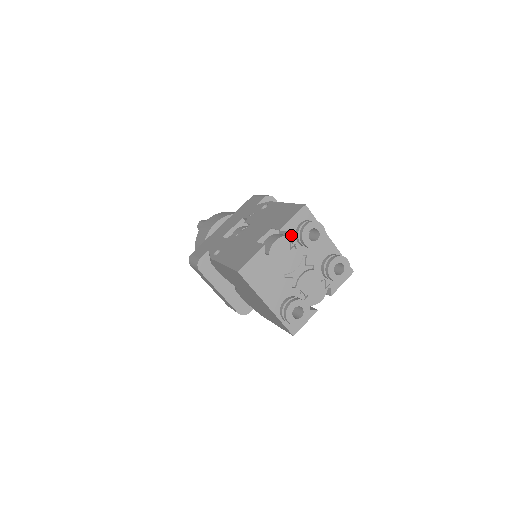
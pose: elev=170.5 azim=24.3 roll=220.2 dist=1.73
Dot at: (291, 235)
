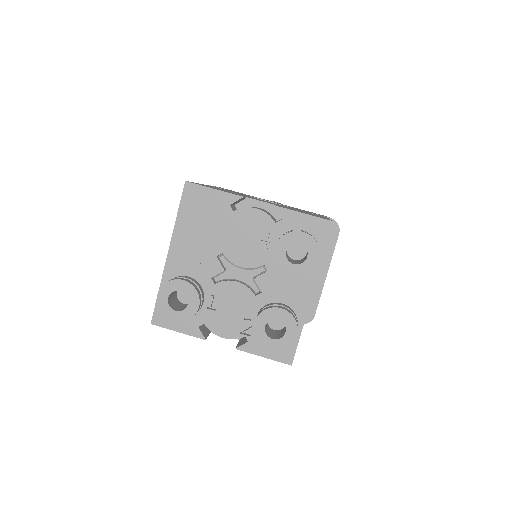
Dot at: (279, 227)
